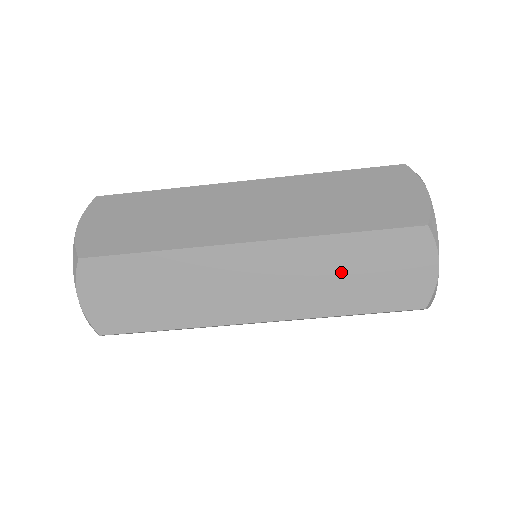
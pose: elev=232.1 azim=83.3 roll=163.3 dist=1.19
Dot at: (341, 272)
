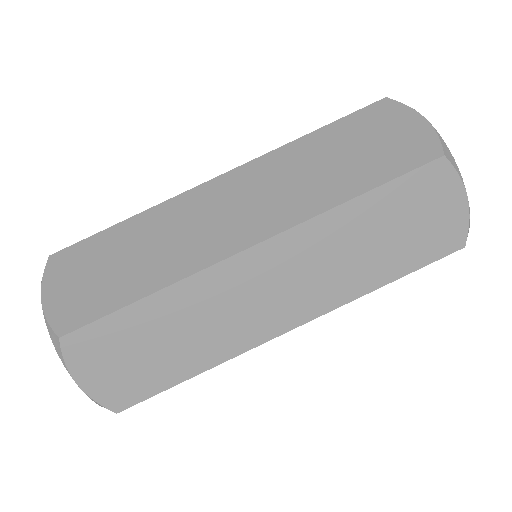
Dot at: (324, 162)
